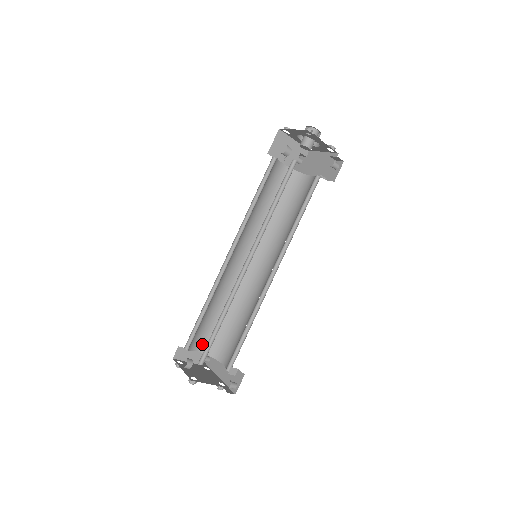
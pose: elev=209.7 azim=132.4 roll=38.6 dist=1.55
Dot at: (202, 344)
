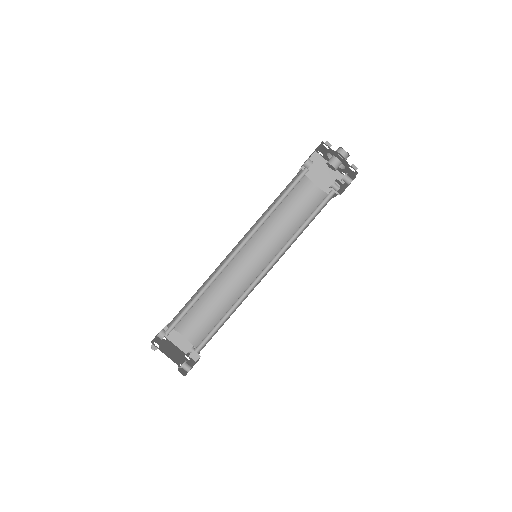
Dot at: (191, 331)
